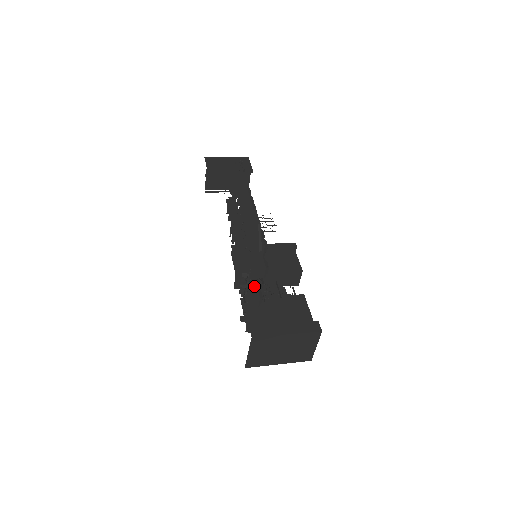
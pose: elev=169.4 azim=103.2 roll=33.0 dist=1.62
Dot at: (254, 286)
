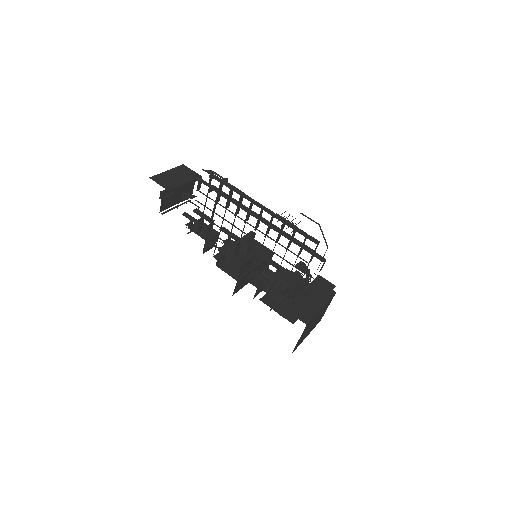
Dot at: occluded
